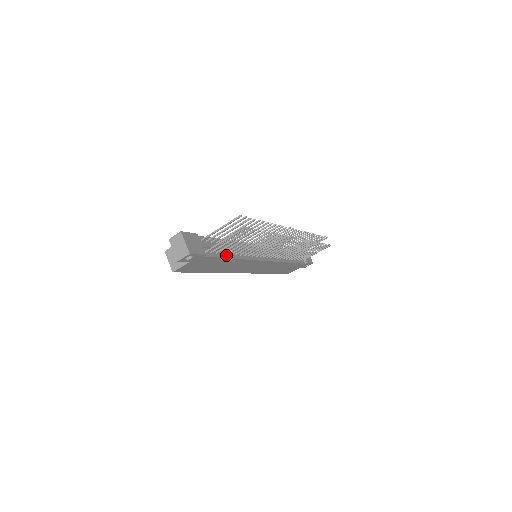
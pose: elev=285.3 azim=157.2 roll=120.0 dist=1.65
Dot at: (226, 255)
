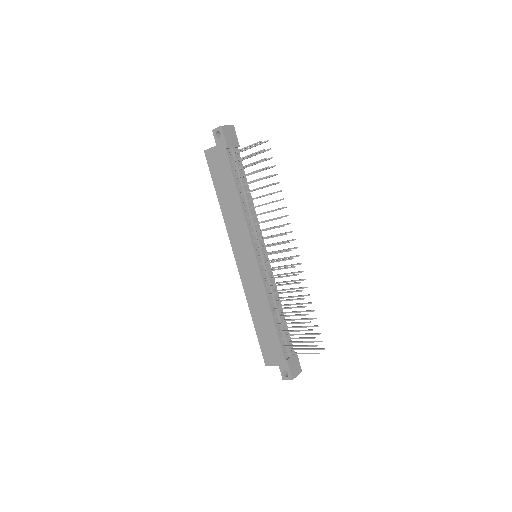
Dot at: (238, 184)
